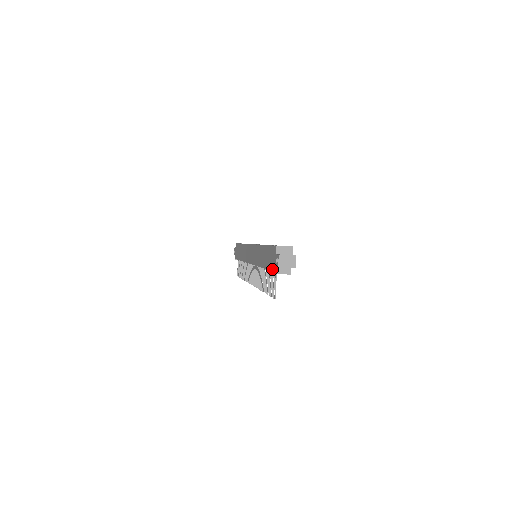
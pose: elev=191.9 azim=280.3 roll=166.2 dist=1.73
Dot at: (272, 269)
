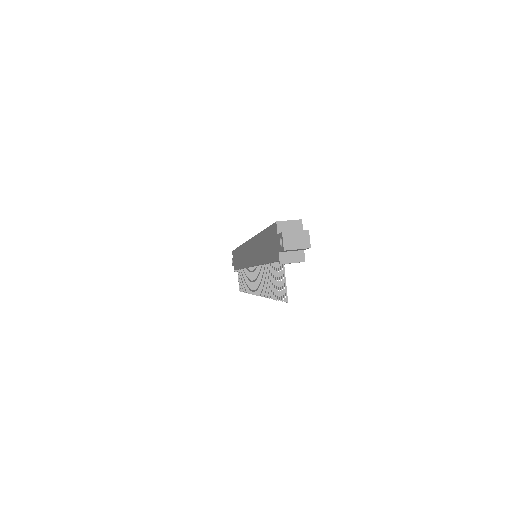
Dot at: (276, 258)
